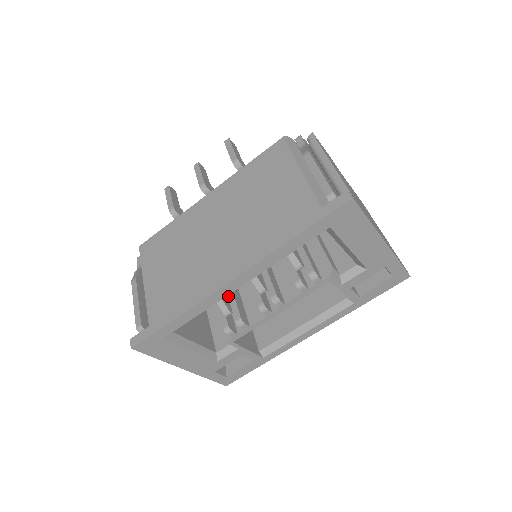
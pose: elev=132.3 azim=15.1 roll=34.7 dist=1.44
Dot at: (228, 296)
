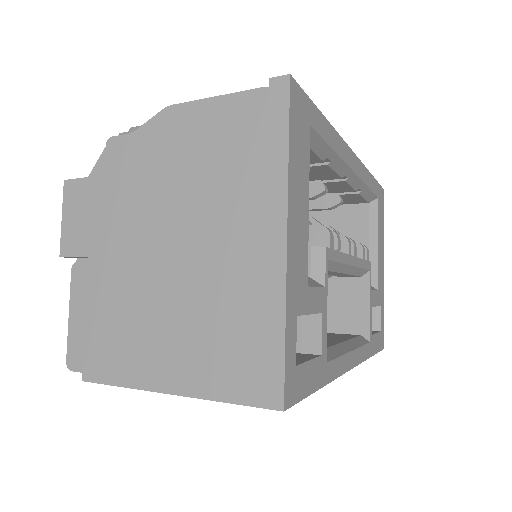
Dot at: occluded
